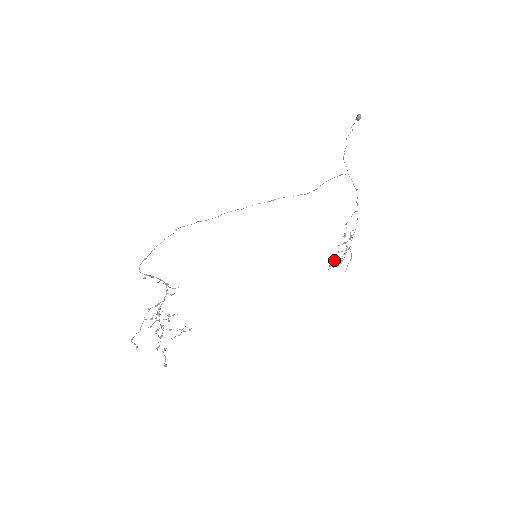
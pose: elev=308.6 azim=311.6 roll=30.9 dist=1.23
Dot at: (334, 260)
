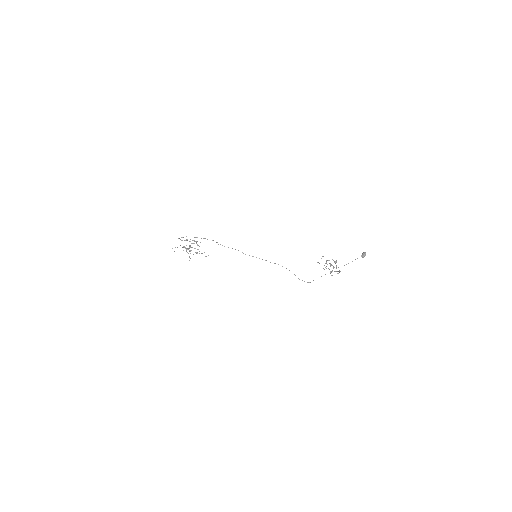
Dot at: occluded
